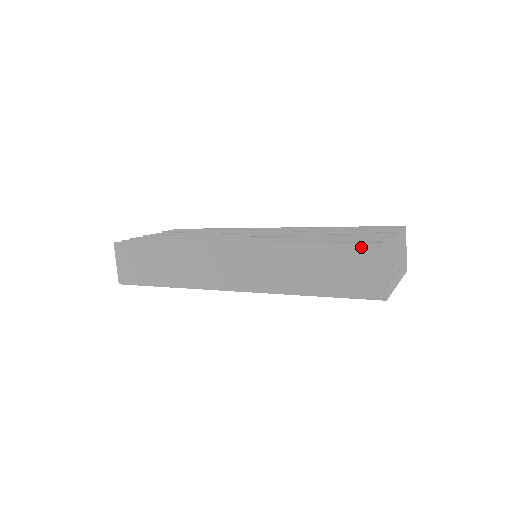
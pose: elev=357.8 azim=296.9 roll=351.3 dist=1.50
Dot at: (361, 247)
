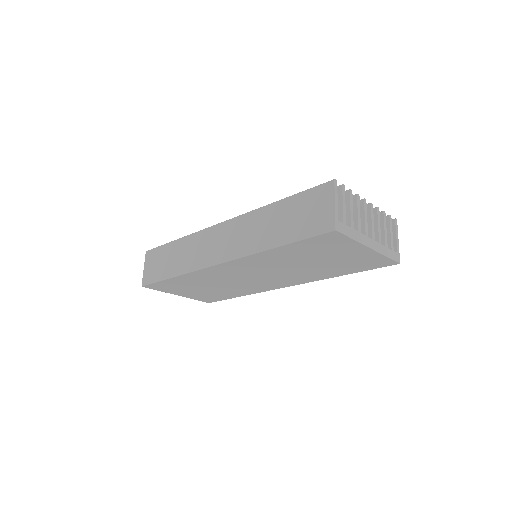
Dot at: (316, 189)
